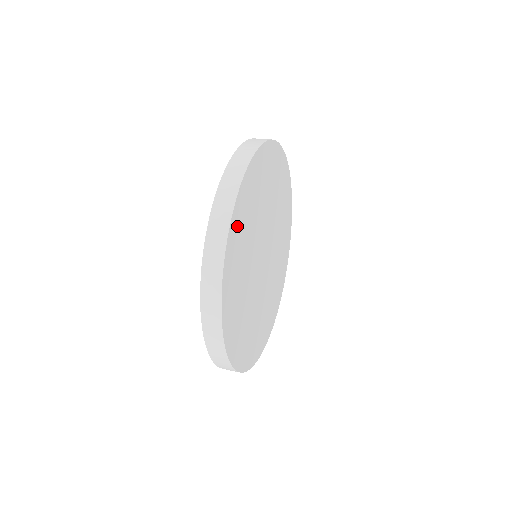
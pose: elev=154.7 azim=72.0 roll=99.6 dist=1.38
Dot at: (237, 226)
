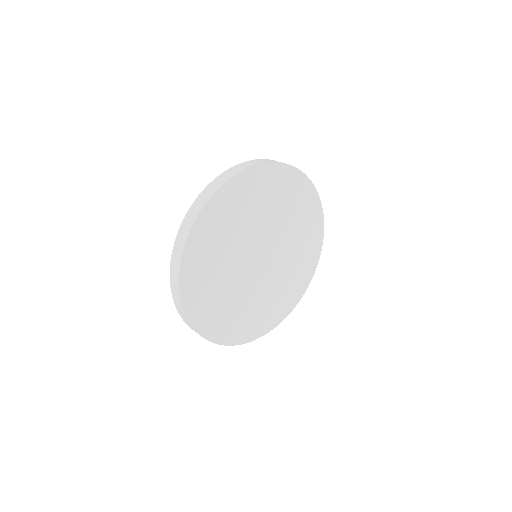
Dot at: (212, 217)
